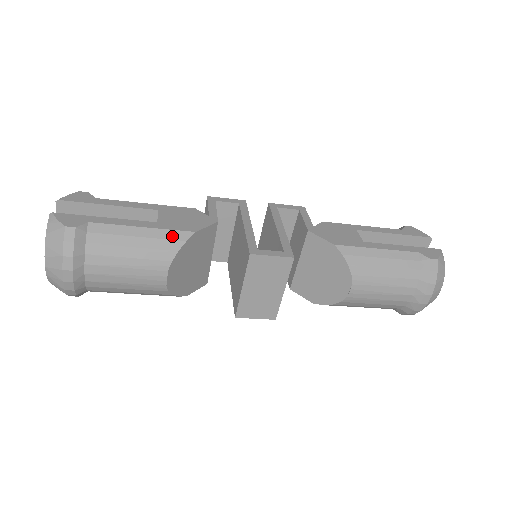
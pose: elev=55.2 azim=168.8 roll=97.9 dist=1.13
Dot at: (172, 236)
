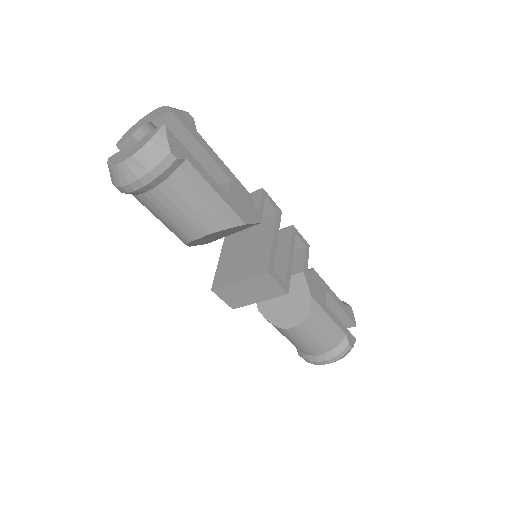
Dot at: (230, 216)
